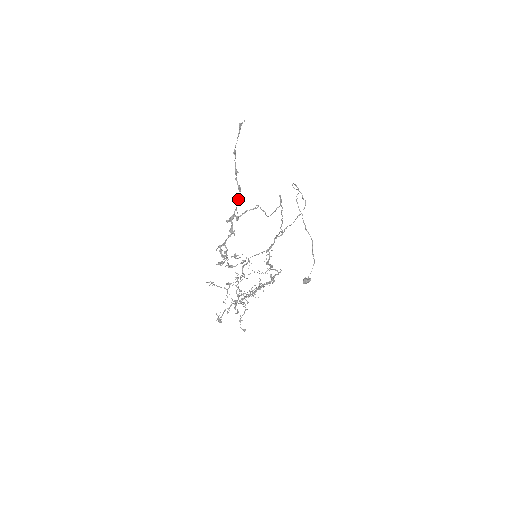
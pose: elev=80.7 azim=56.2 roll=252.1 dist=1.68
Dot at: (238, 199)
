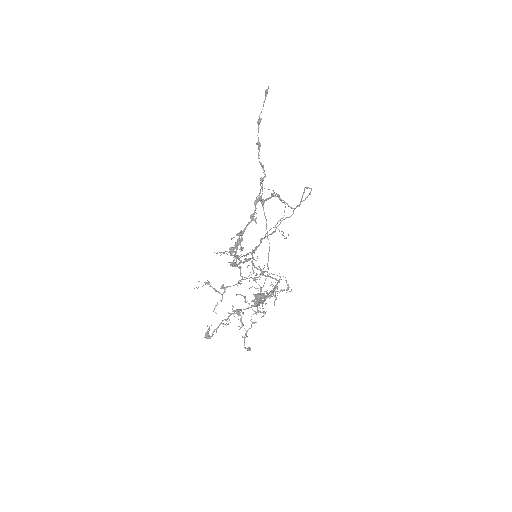
Dot at: (263, 179)
